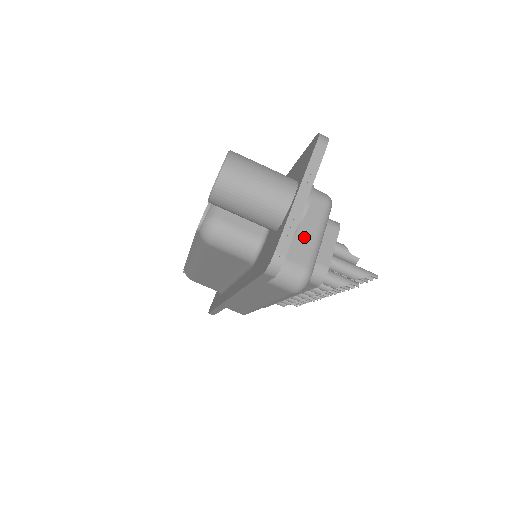
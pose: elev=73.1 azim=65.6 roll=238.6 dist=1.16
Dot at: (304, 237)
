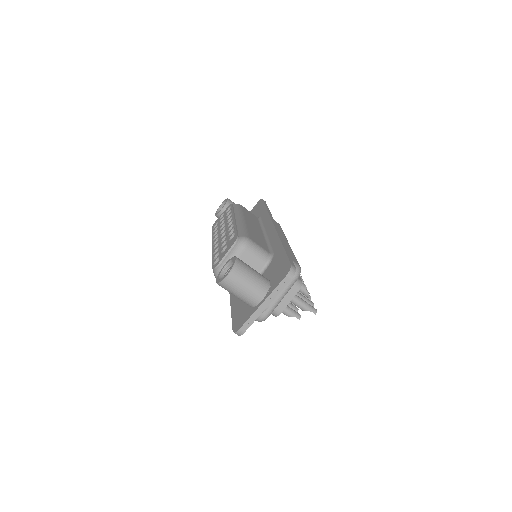
Dot at: occluded
